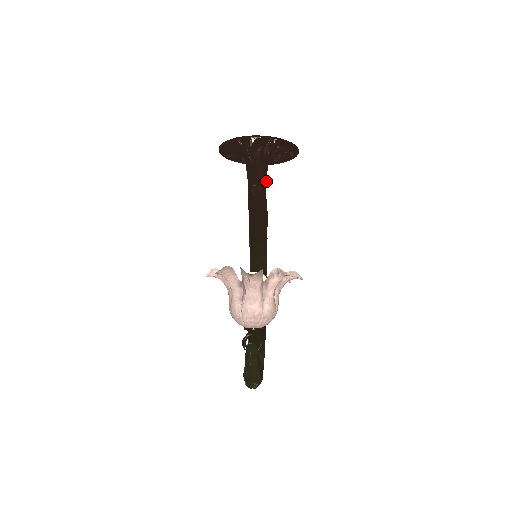
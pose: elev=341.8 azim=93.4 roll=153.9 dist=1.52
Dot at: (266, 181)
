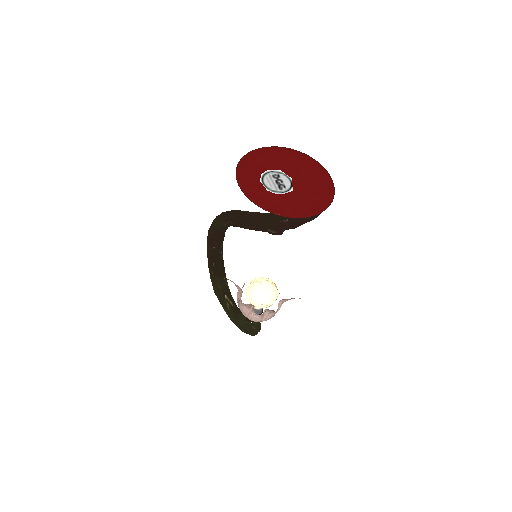
Dot at: occluded
